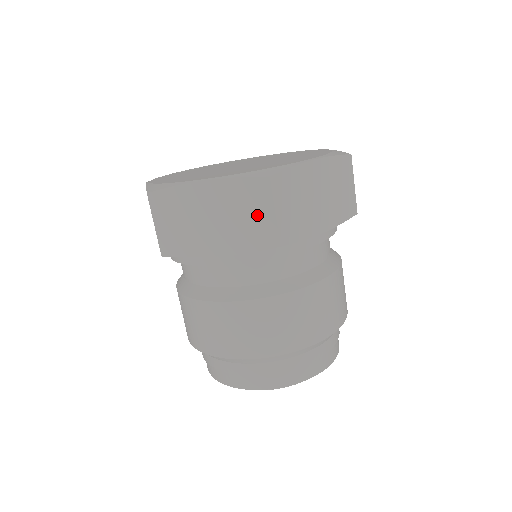
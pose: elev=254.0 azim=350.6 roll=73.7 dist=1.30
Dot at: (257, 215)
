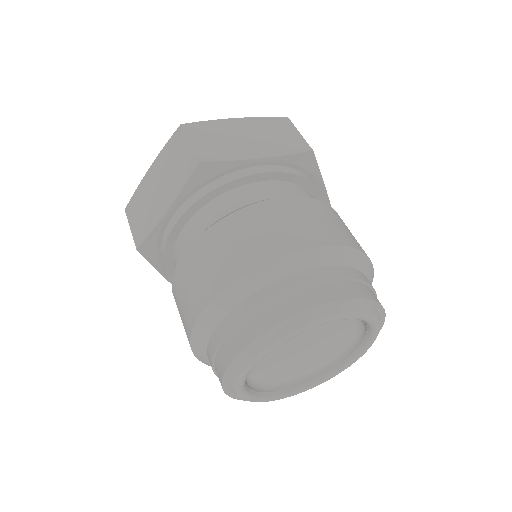
Dot at: (286, 134)
